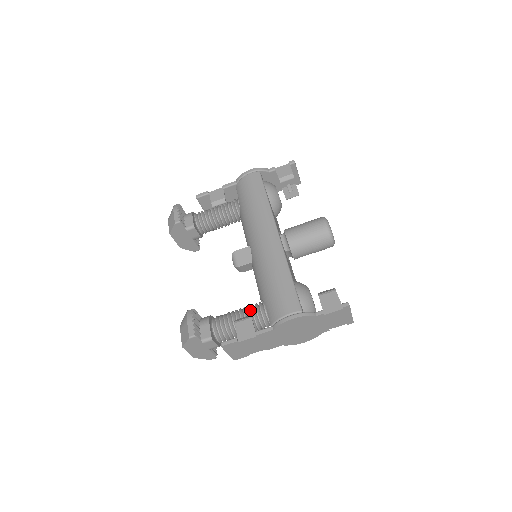
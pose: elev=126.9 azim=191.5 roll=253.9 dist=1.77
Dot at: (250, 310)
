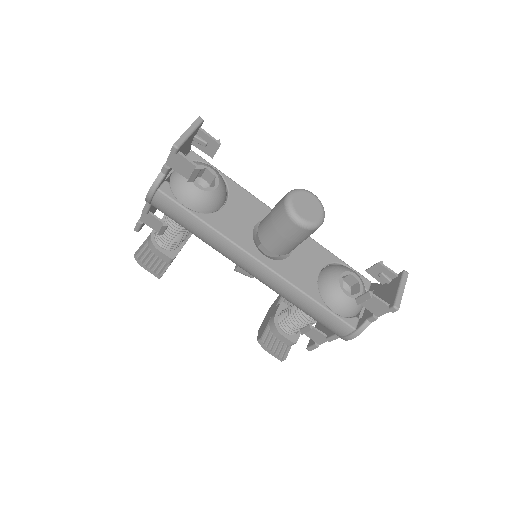
Dot at: (303, 316)
